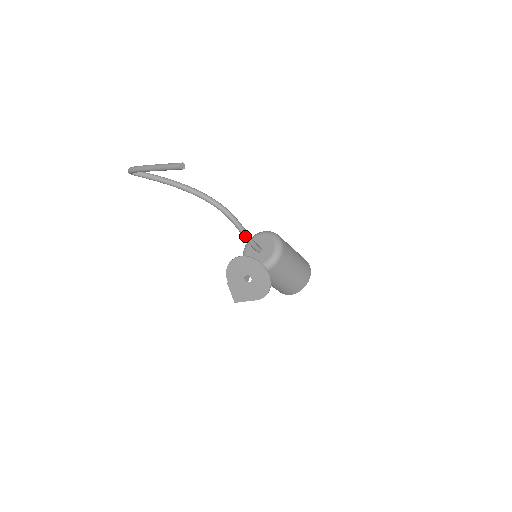
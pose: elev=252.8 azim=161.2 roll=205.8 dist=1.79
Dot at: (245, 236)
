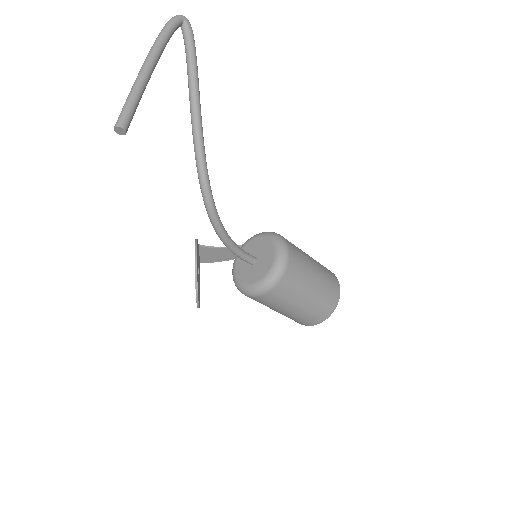
Dot at: (224, 243)
